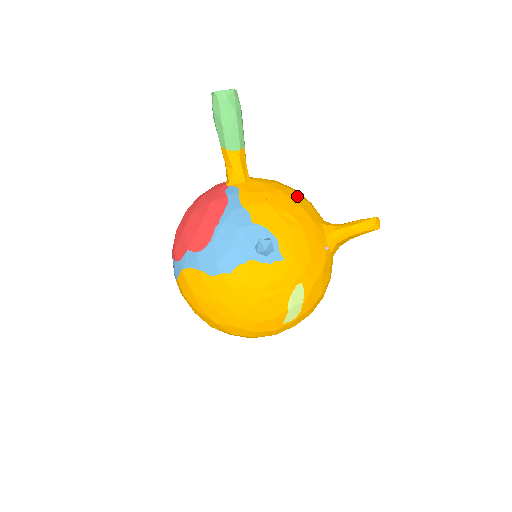
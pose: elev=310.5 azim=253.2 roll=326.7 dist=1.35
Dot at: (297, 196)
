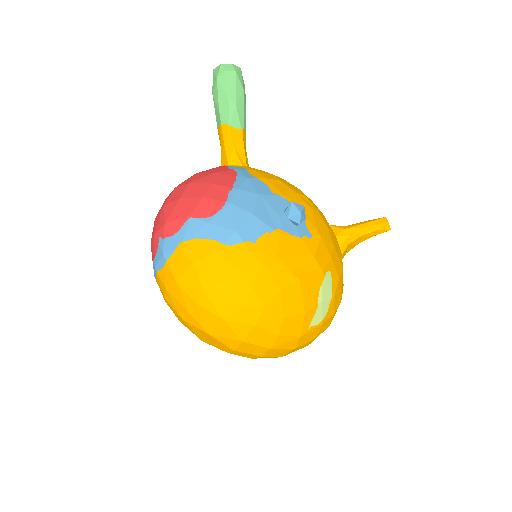
Dot at: occluded
